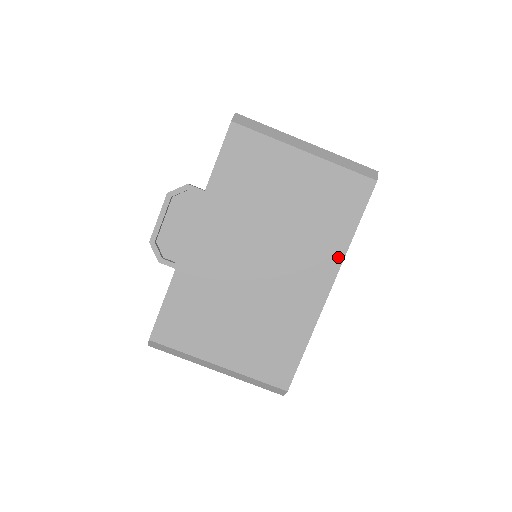
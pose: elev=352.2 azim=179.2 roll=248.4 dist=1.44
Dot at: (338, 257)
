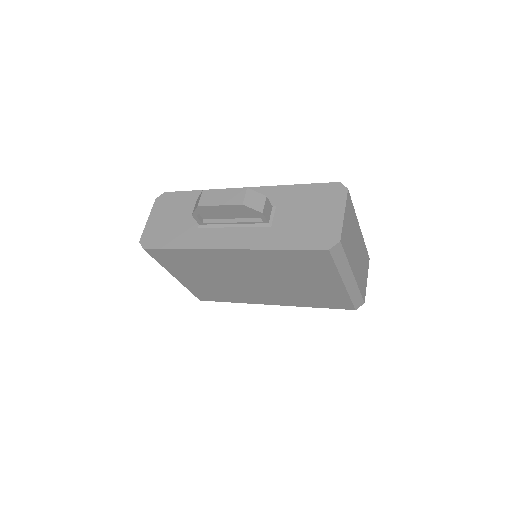
Dot at: (293, 304)
